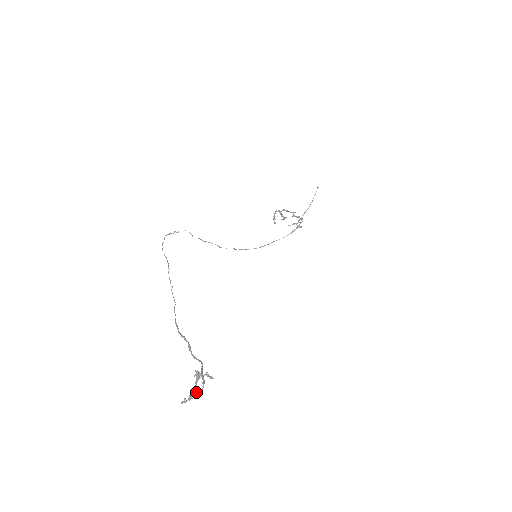
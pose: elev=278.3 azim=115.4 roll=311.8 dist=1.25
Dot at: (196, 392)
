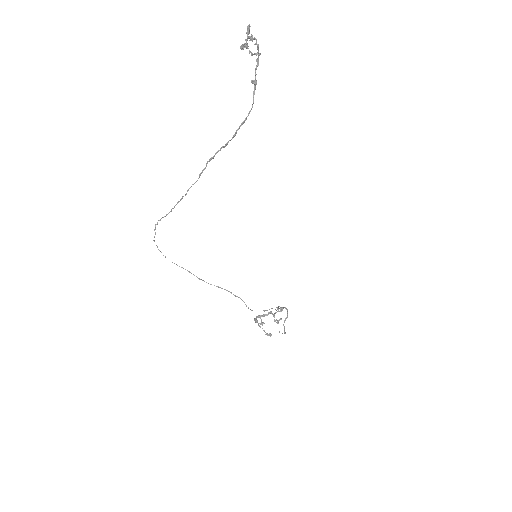
Dot at: (251, 35)
